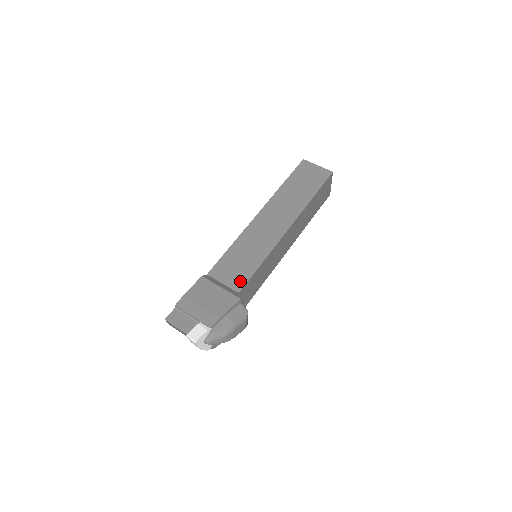
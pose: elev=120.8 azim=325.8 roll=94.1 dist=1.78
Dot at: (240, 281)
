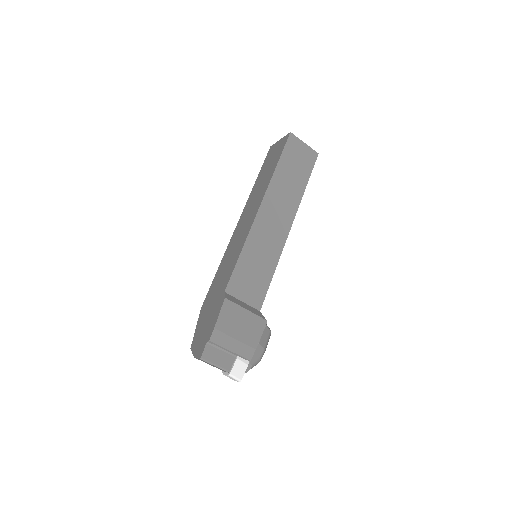
Dot at: (259, 297)
